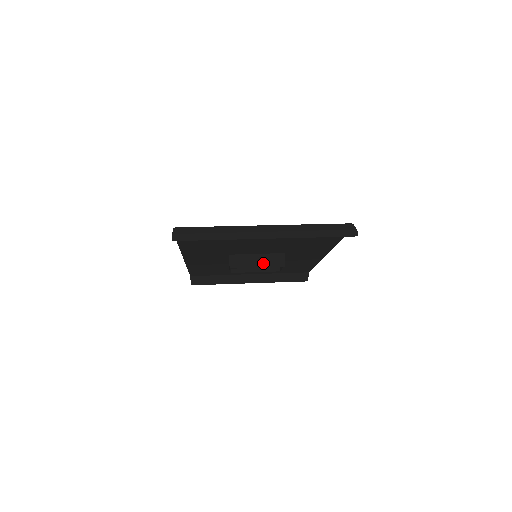
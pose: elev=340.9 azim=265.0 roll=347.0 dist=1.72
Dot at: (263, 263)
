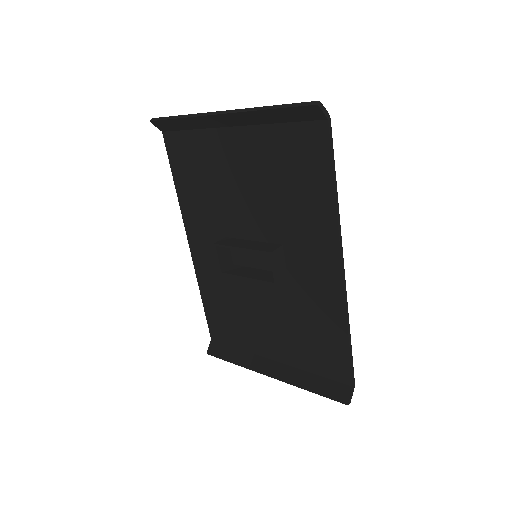
Dot at: (250, 246)
